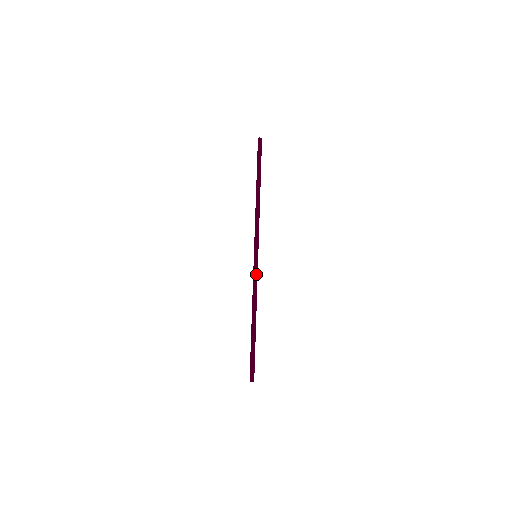
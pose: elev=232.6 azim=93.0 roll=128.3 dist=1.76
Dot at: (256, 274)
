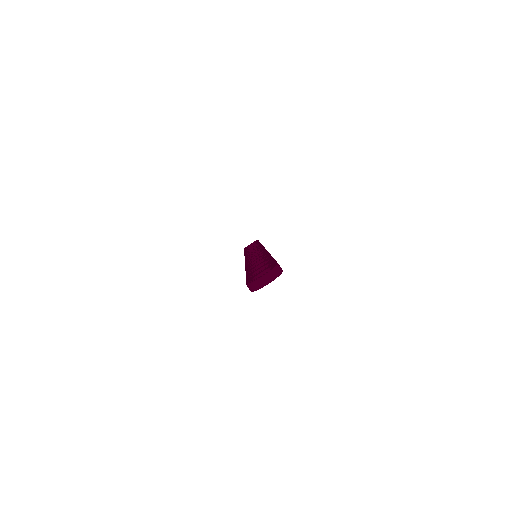
Dot at: occluded
